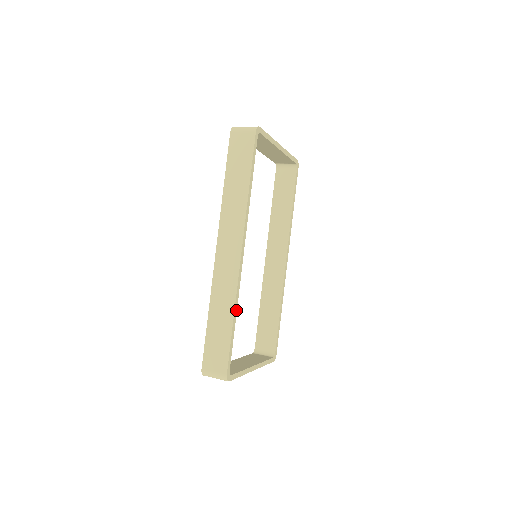
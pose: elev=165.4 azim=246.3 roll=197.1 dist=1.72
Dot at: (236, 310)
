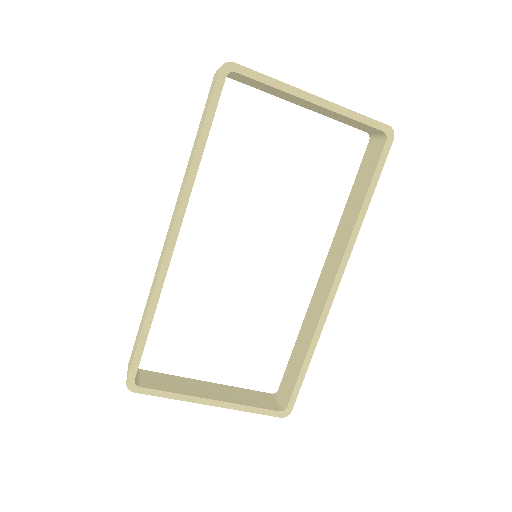
Dot at: (155, 308)
